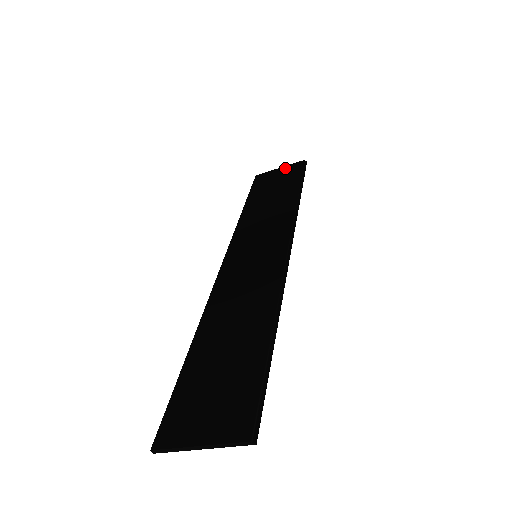
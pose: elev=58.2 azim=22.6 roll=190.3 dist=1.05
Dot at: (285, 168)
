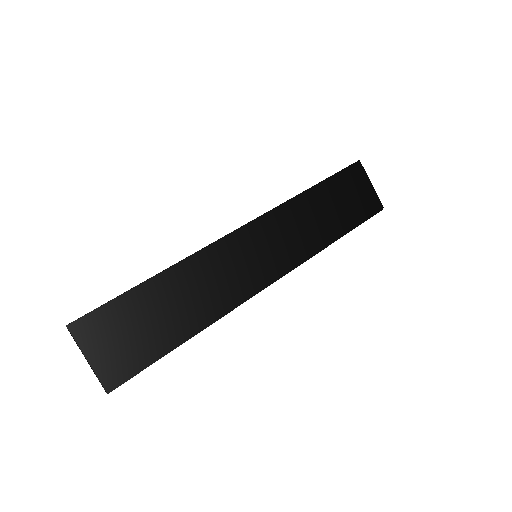
Dot at: (371, 192)
